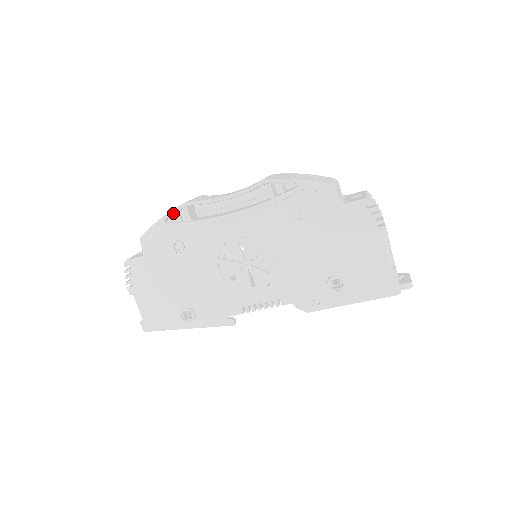
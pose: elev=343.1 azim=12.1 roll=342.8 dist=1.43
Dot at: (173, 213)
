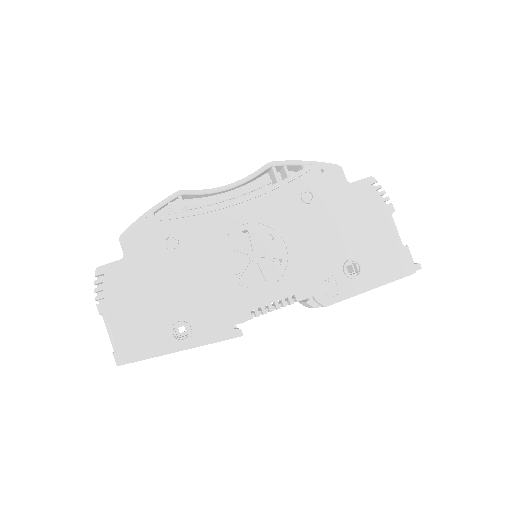
Dot at: (165, 203)
